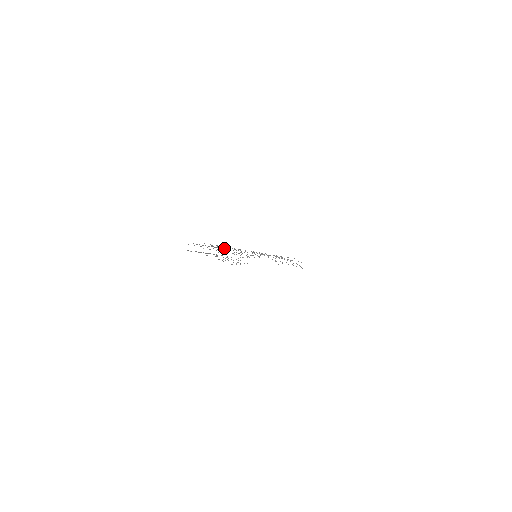
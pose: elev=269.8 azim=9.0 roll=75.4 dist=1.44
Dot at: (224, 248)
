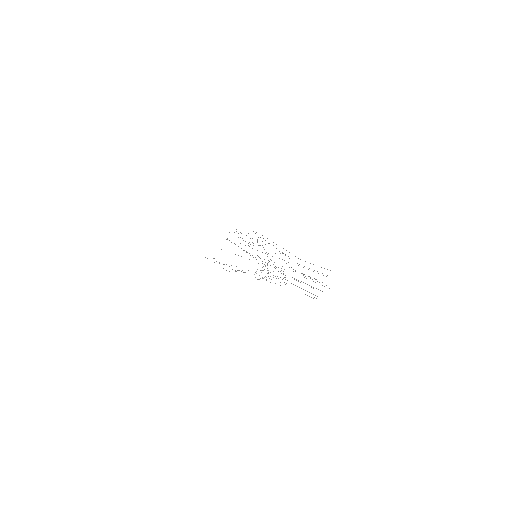
Dot at: occluded
